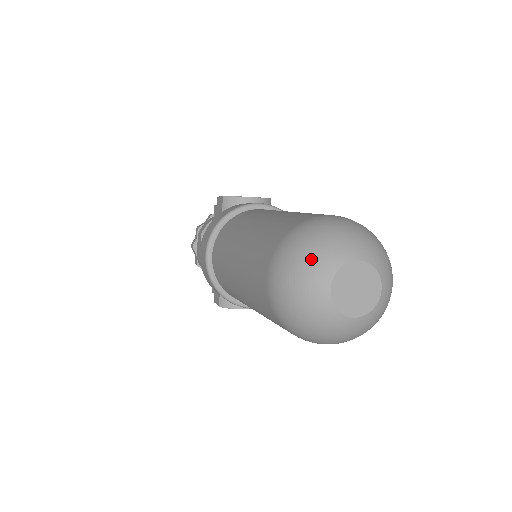
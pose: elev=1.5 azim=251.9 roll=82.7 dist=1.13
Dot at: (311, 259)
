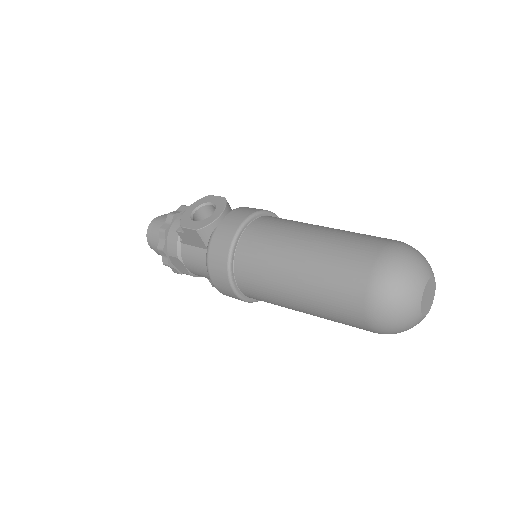
Dot at: (404, 305)
